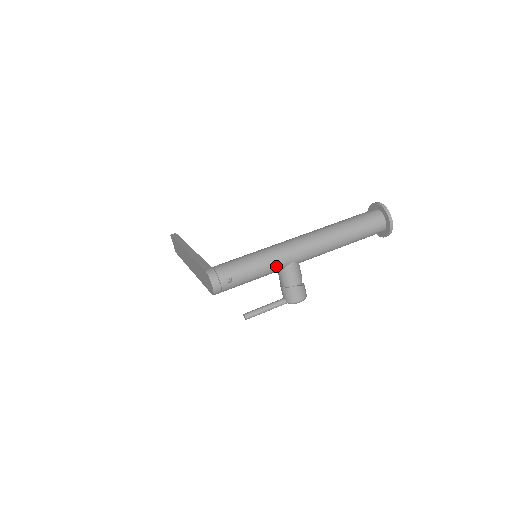
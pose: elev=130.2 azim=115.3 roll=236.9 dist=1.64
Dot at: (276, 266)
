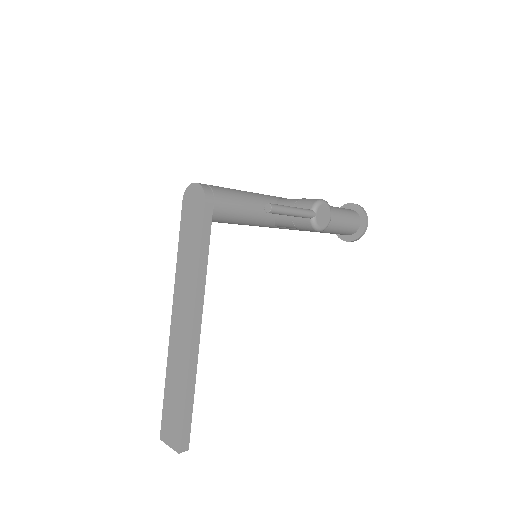
Dot at: (264, 195)
